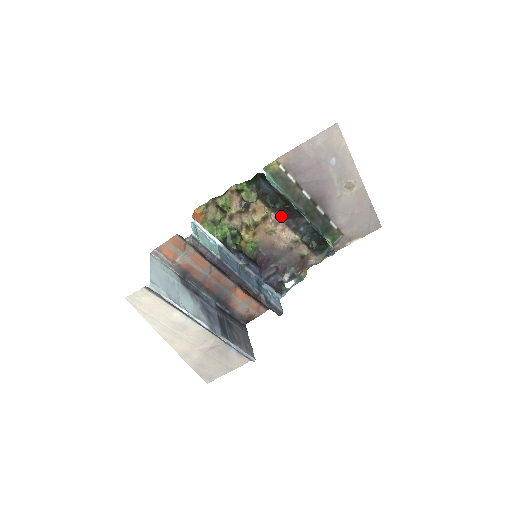
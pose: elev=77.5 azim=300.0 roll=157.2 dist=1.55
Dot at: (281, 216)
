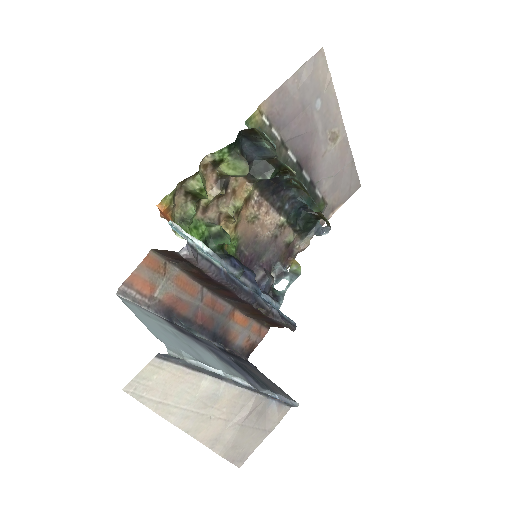
Dot at: (265, 193)
